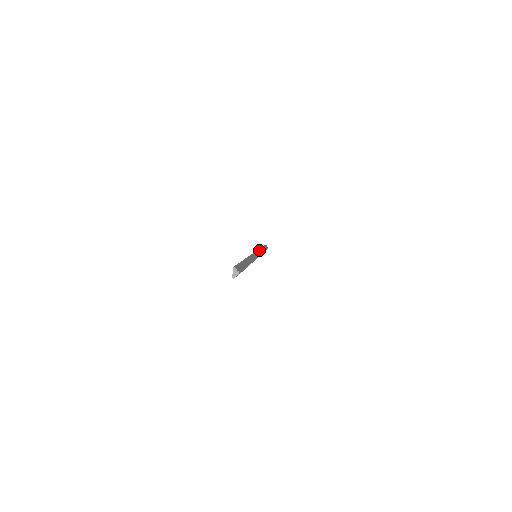
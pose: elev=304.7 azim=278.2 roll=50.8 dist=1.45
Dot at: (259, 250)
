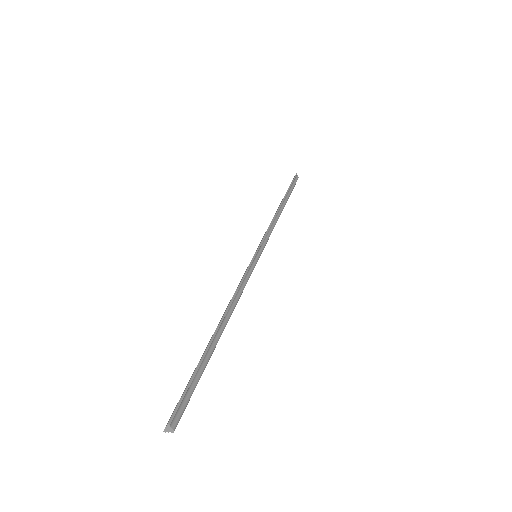
Dot at: (270, 227)
